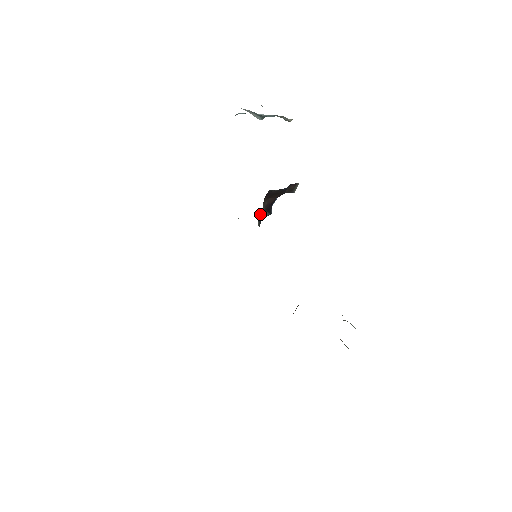
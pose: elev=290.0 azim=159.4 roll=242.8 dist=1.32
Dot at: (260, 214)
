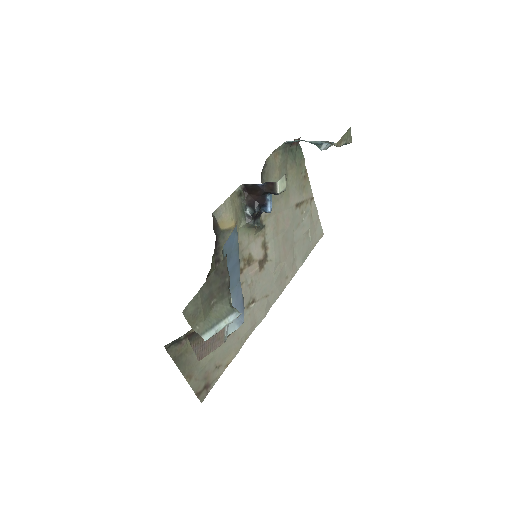
Dot at: (245, 208)
